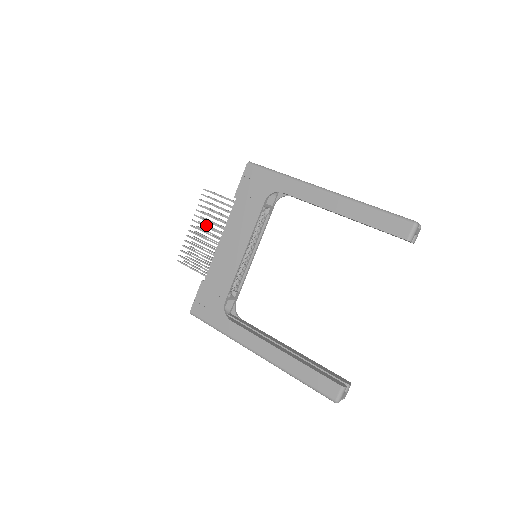
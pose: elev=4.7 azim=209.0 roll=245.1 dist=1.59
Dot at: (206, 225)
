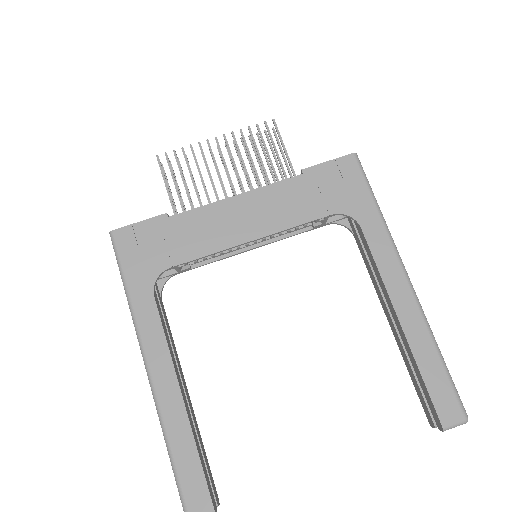
Dot at: occluded
